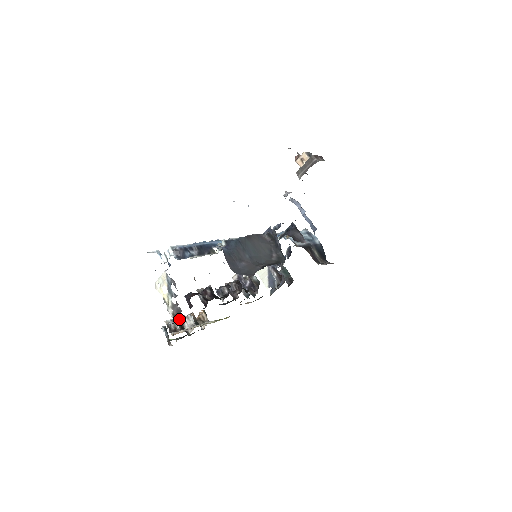
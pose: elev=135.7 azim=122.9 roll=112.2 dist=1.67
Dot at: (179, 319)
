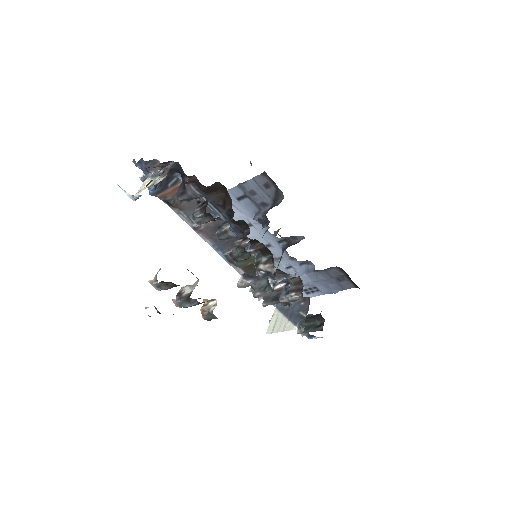
Dot at: occluded
